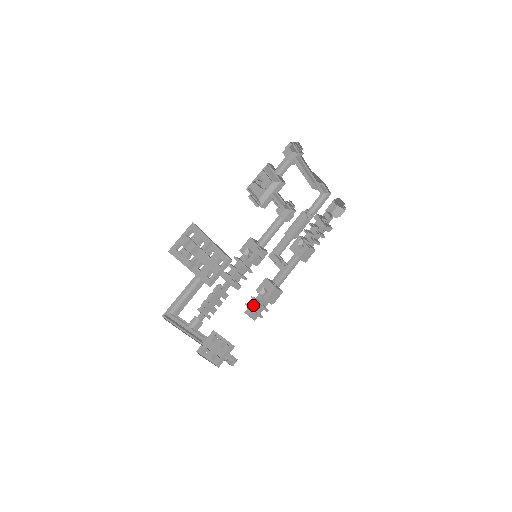
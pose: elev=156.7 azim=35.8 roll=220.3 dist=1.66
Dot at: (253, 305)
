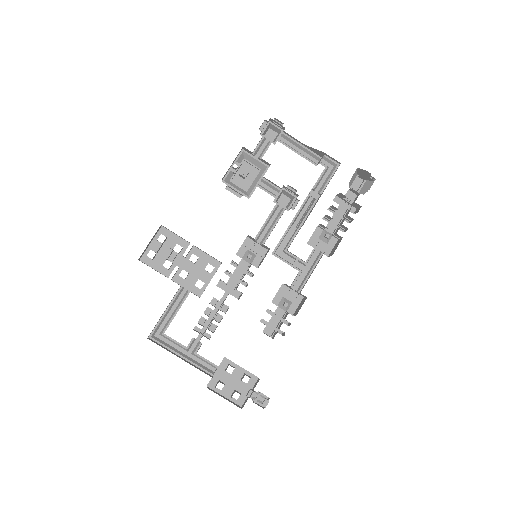
Dot at: (274, 322)
